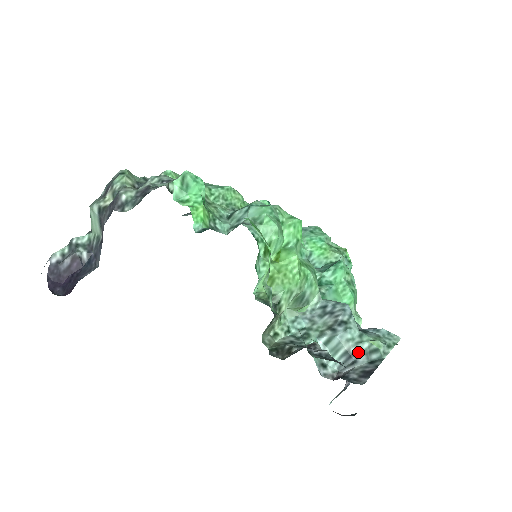
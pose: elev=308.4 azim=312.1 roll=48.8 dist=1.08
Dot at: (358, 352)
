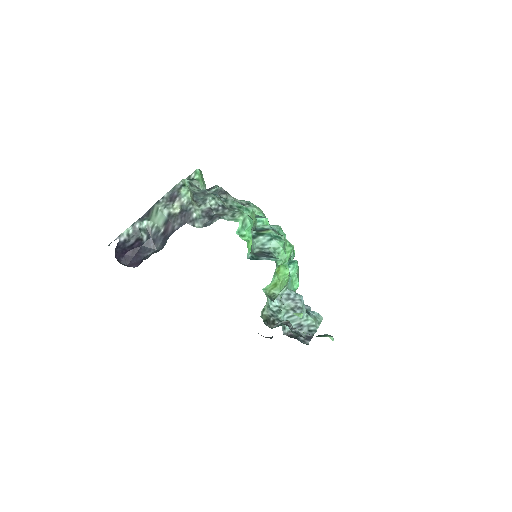
Dot at: (304, 325)
